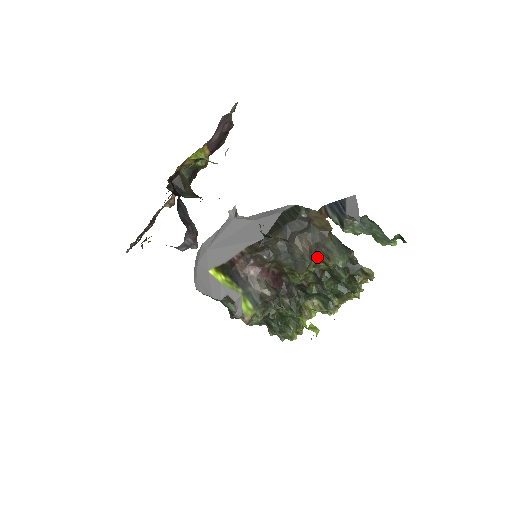
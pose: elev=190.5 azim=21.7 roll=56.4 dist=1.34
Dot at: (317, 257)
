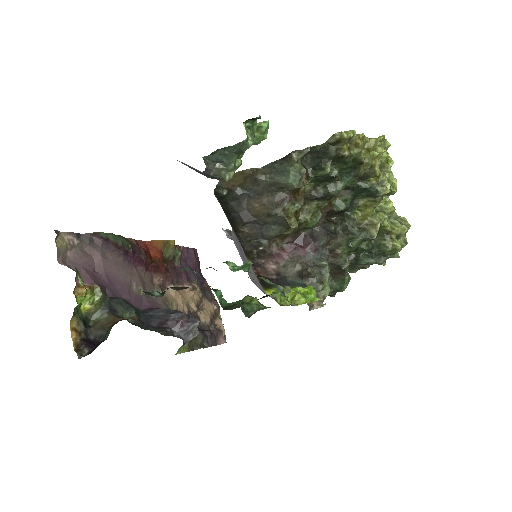
Dot at: (283, 196)
